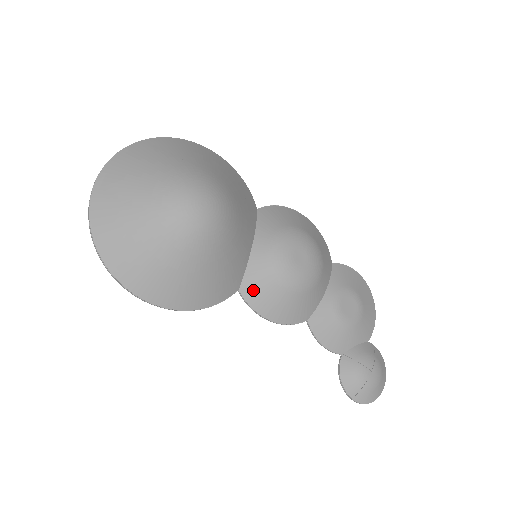
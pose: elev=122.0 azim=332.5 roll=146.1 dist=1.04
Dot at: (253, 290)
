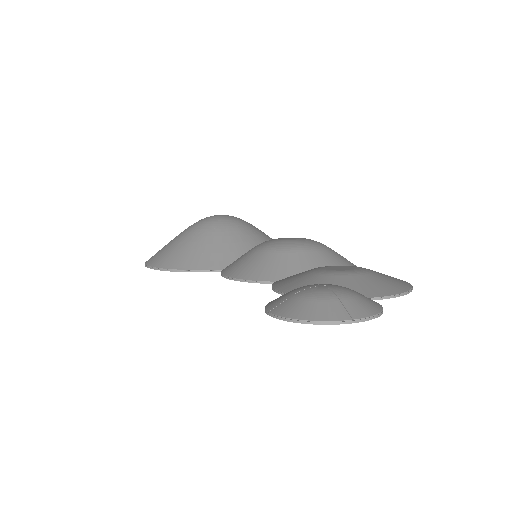
Dot at: occluded
